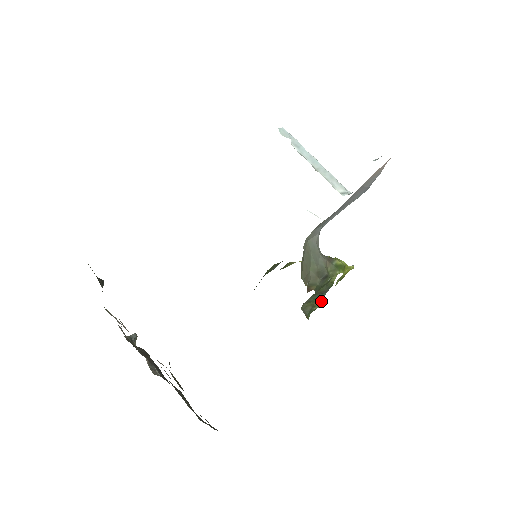
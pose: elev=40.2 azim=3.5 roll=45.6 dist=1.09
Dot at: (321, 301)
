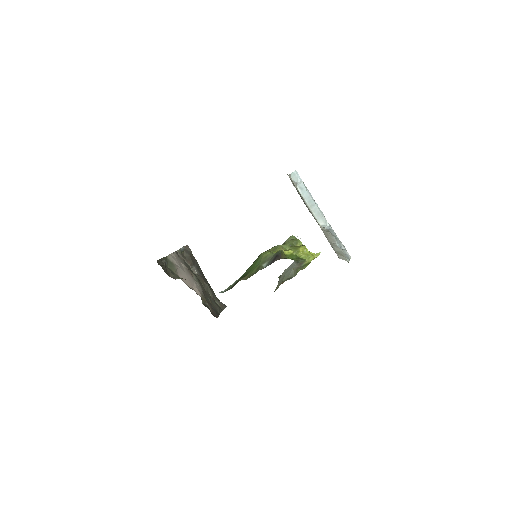
Dot at: occluded
